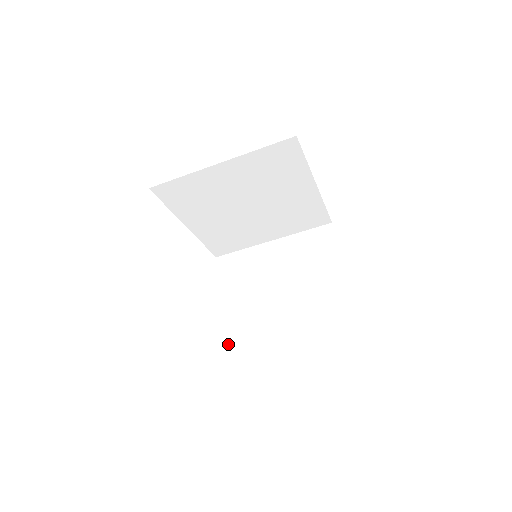
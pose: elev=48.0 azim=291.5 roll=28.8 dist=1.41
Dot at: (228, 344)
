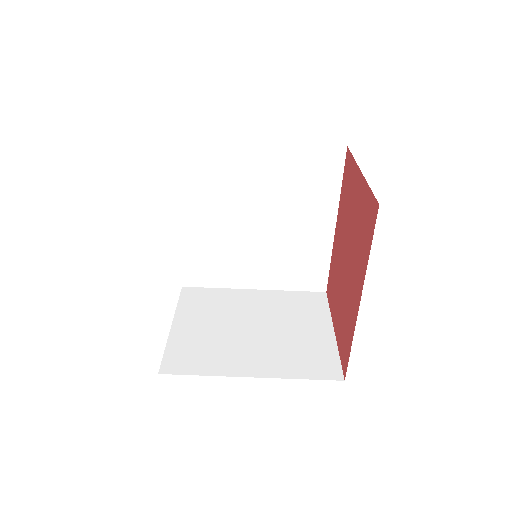
Dot at: (167, 368)
